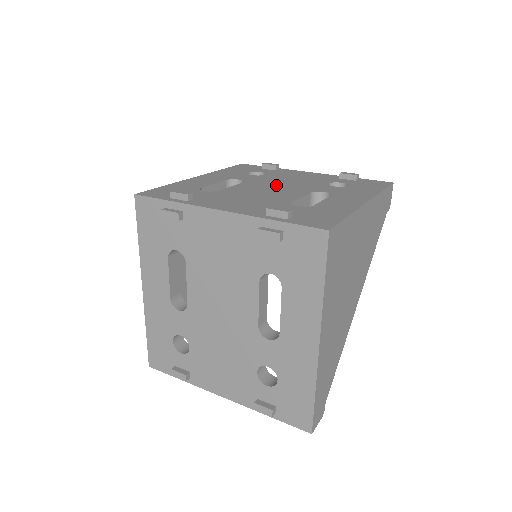
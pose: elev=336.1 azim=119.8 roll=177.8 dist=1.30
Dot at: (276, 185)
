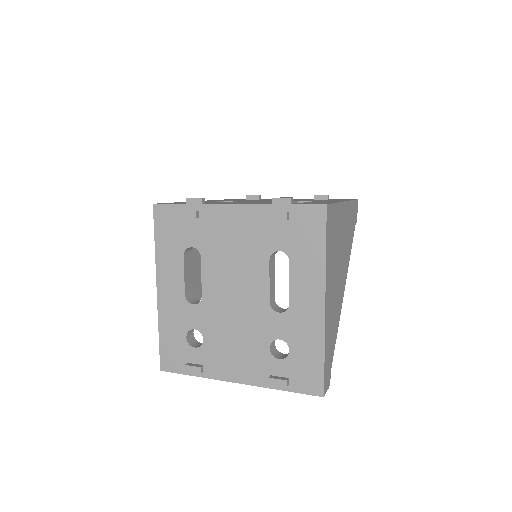
Dot at: occluded
